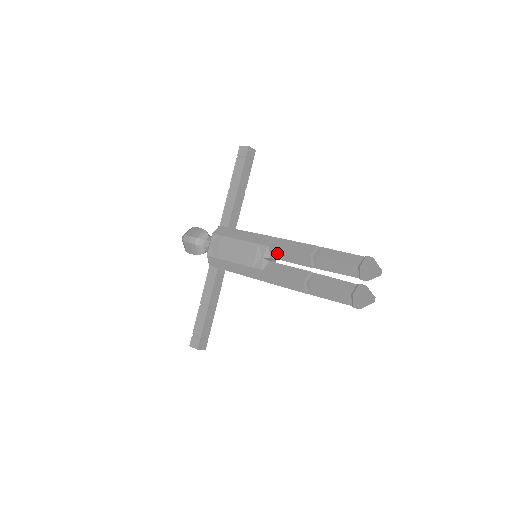
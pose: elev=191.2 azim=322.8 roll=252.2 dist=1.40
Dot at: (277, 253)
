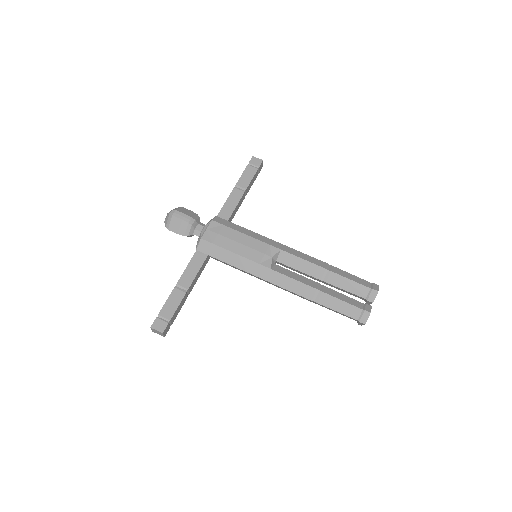
Dot at: (288, 258)
